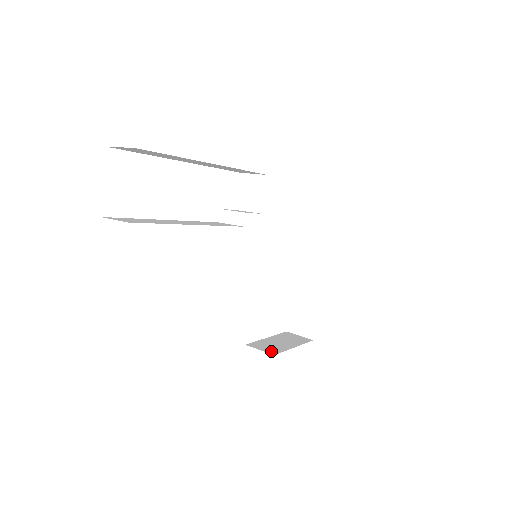
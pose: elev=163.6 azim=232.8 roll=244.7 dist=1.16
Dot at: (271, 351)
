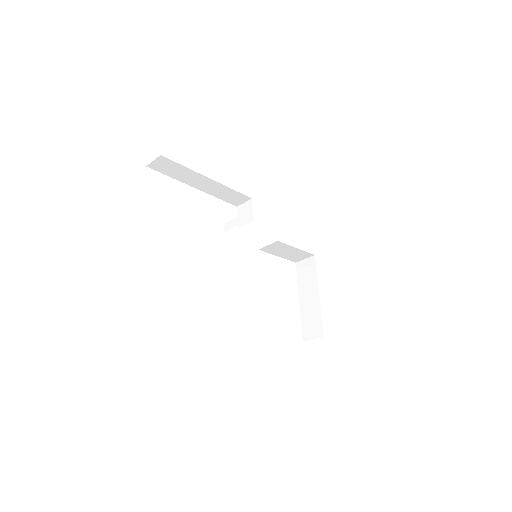
Dot at: occluded
